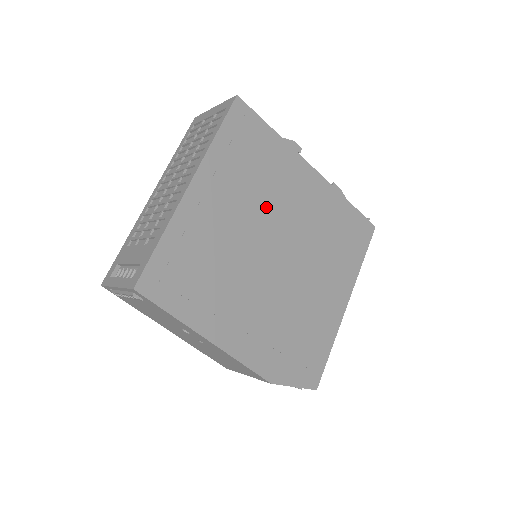
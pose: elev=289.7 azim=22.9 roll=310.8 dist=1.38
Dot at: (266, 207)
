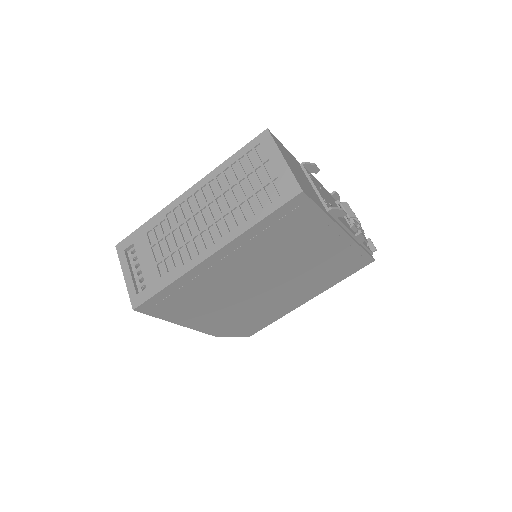
Dot at: (276, 260)
